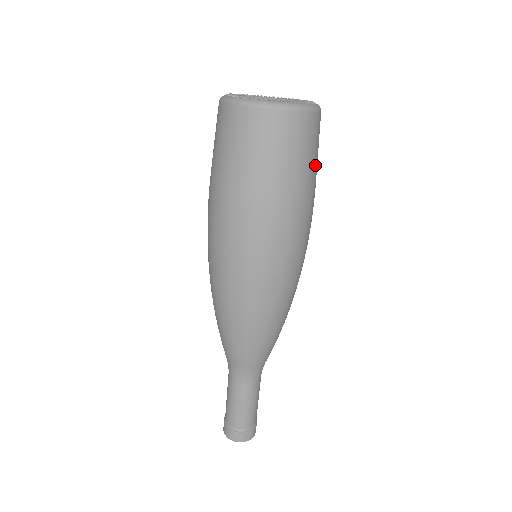
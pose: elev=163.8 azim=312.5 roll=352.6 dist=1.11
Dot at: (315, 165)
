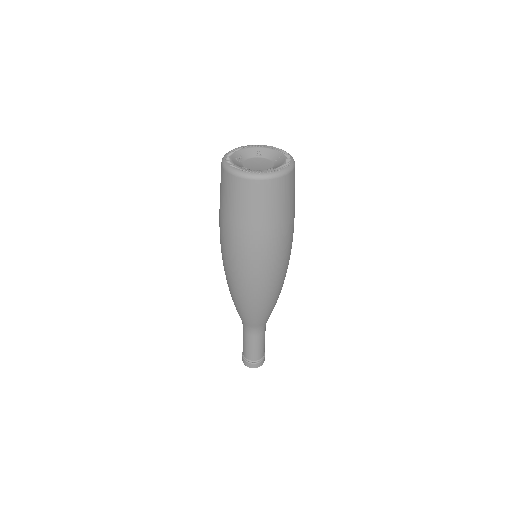
Dot at: occluded
